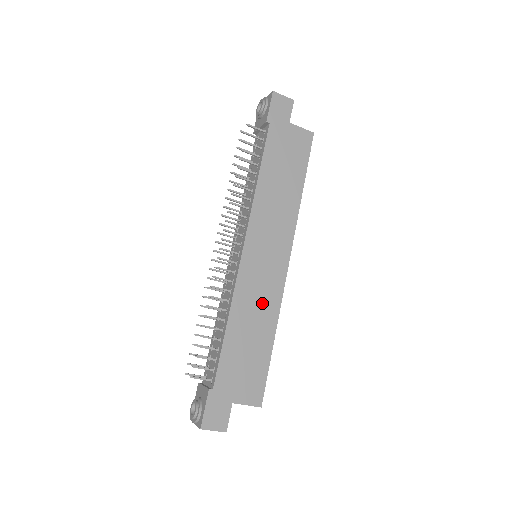
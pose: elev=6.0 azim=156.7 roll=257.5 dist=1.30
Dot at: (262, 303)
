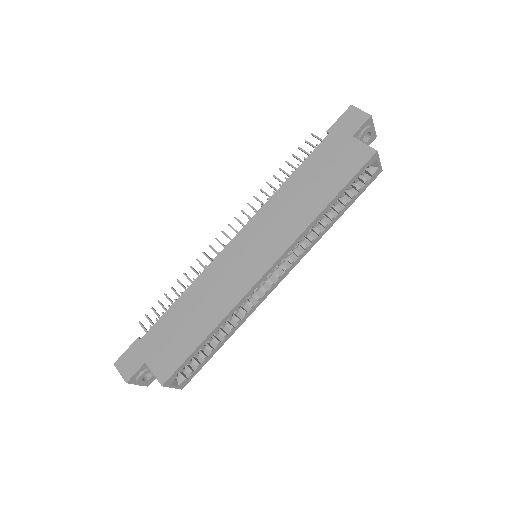
Dot at: (221, 293)
